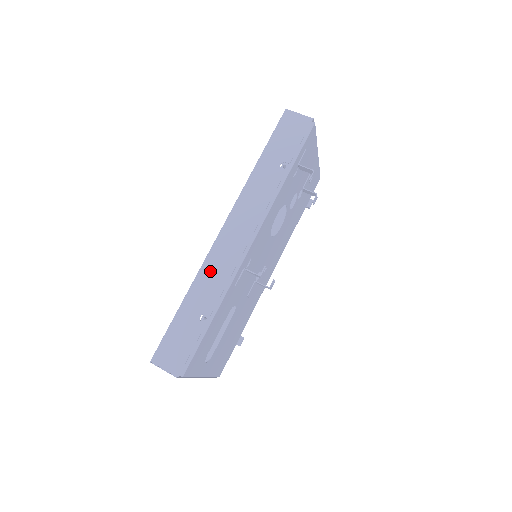
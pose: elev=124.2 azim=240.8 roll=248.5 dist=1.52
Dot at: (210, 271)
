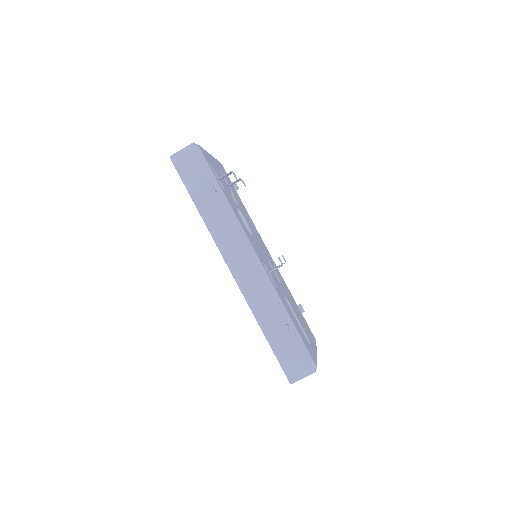
Dot at: (255, 299)
